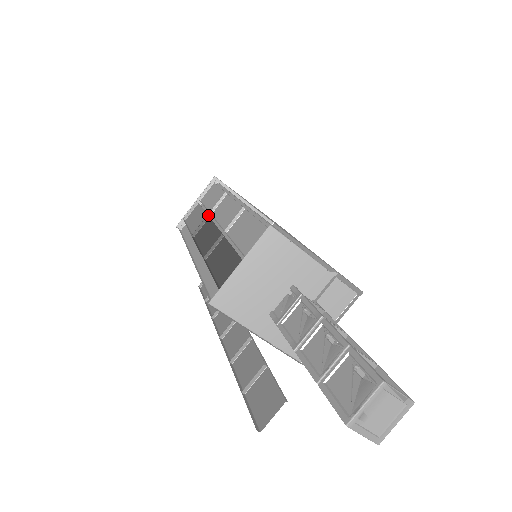
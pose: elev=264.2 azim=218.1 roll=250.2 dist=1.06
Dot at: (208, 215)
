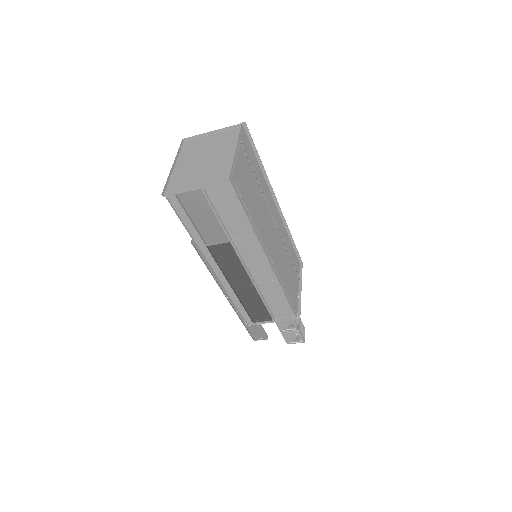
Dot at: (222, 227)
